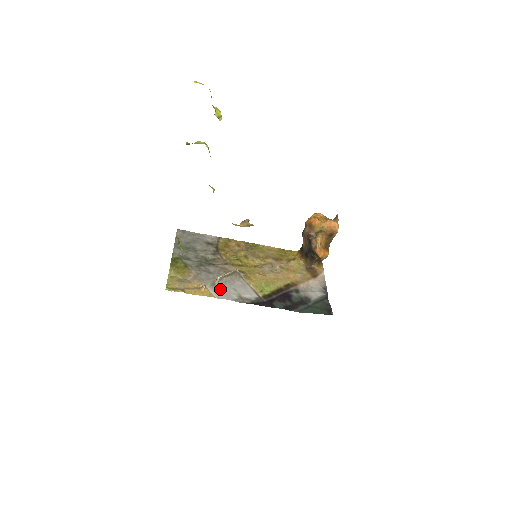
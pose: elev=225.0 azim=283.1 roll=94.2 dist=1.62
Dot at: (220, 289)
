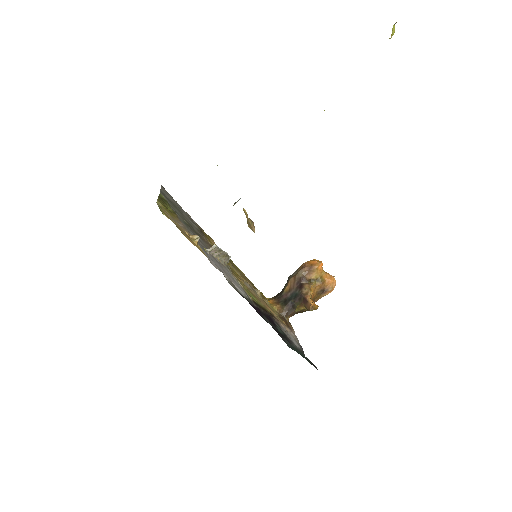
Dot at: (211, 259)
